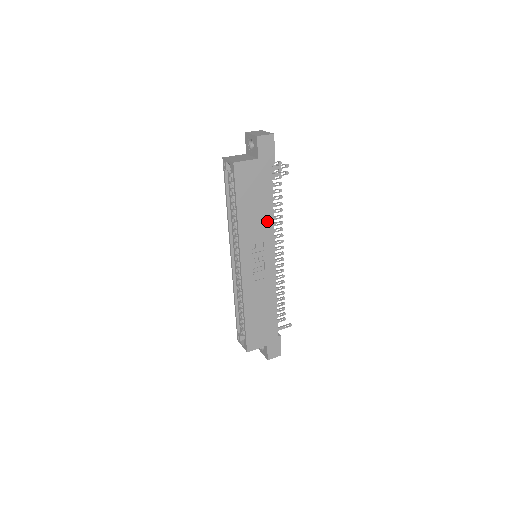
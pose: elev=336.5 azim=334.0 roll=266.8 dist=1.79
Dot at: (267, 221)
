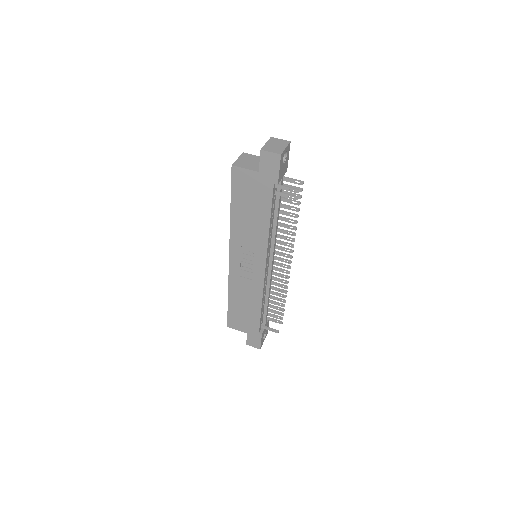
Dot at: (261, 233)
